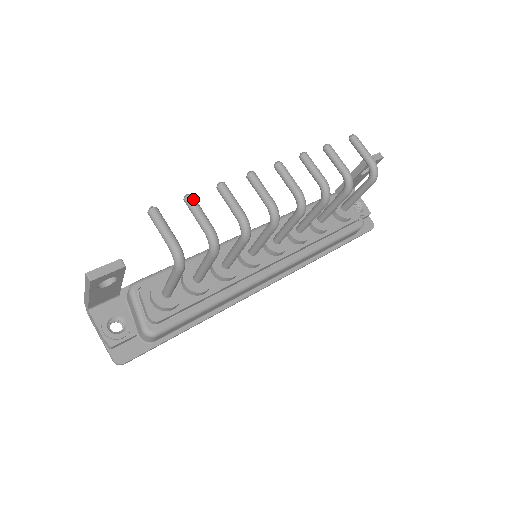
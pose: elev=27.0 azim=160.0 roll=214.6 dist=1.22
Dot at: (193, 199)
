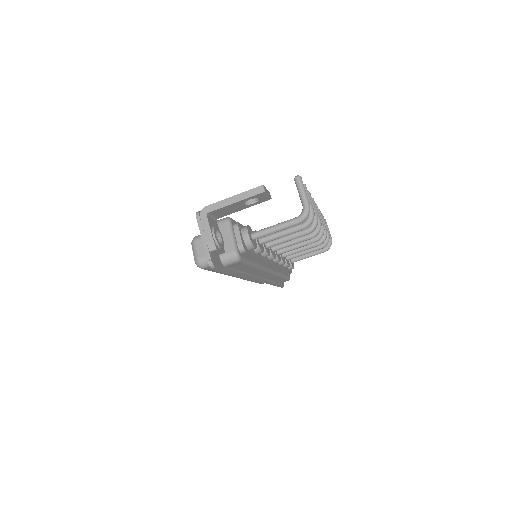
Dot at: occluded
